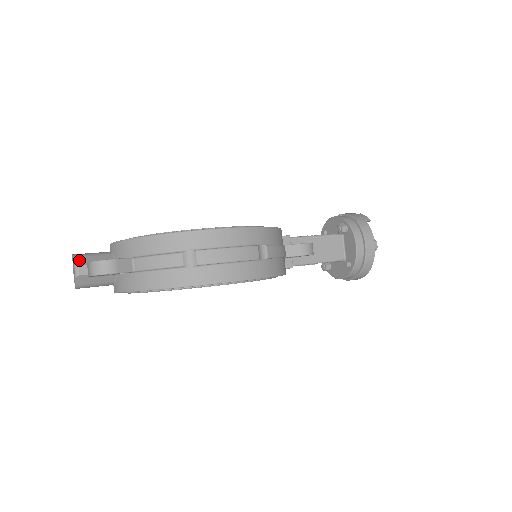
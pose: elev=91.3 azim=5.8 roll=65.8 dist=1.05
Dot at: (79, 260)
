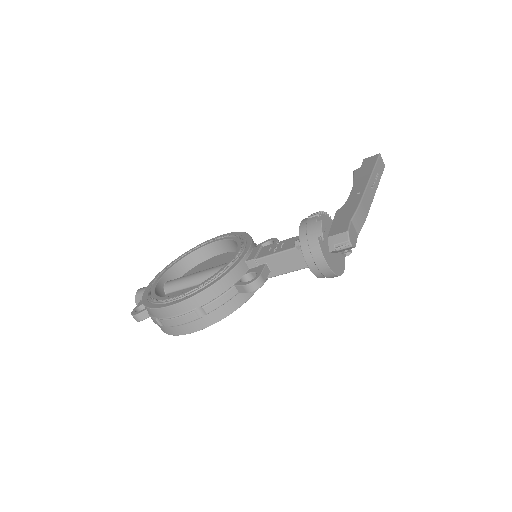
Dot at: (137, 298)
